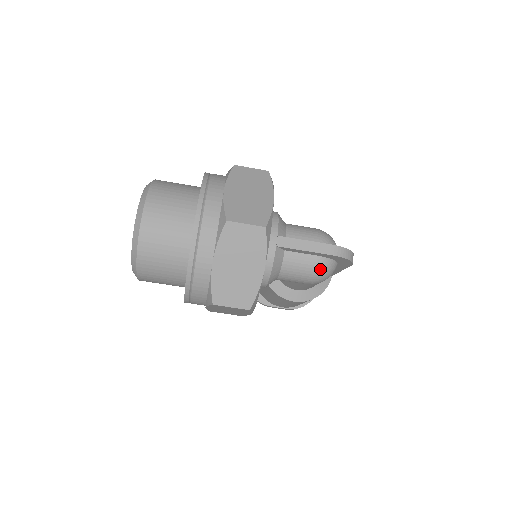
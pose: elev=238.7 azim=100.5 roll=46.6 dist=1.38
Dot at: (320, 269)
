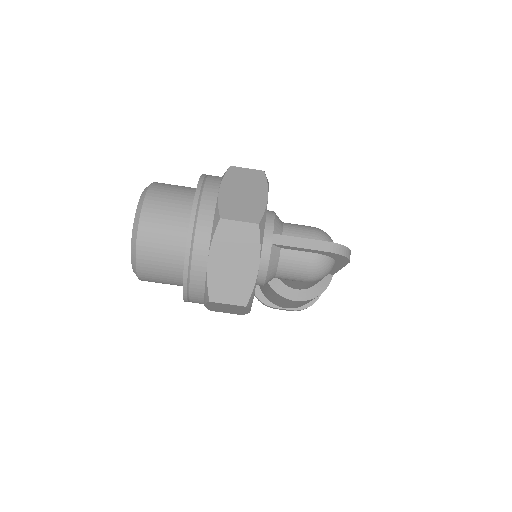
Dot at: (317, 266)
